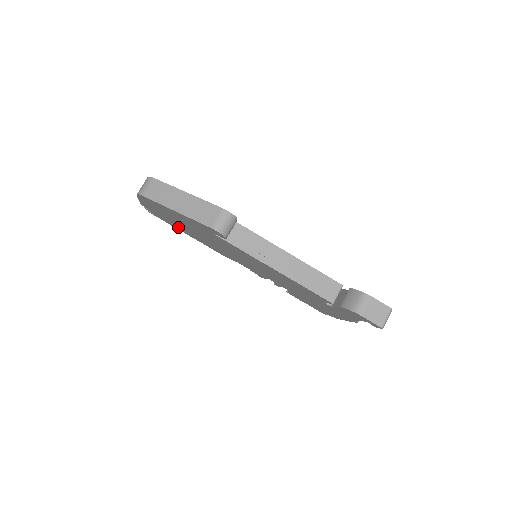
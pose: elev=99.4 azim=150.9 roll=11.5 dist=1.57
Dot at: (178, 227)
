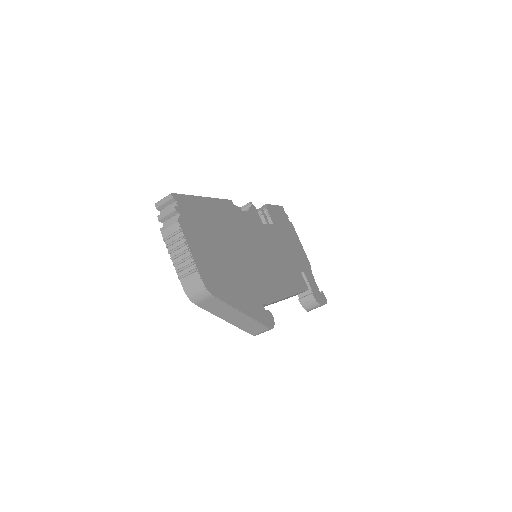
Dot at: occluded
